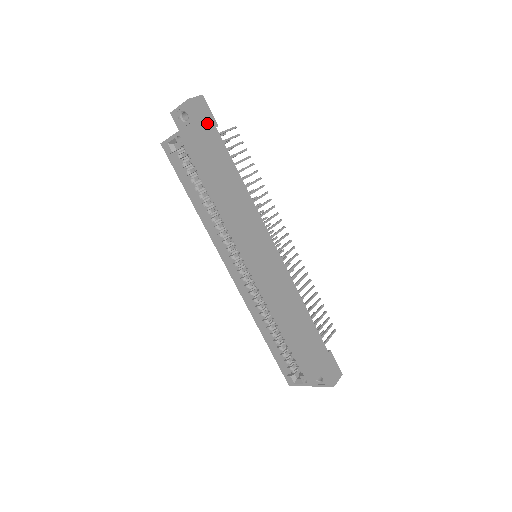
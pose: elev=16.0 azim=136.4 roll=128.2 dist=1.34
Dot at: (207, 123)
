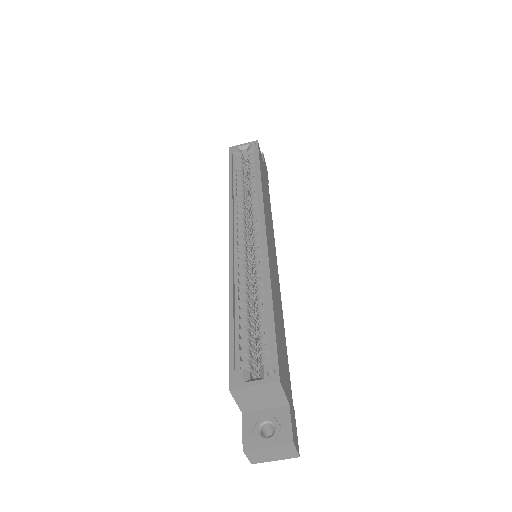
Dot at: (266, 171)
